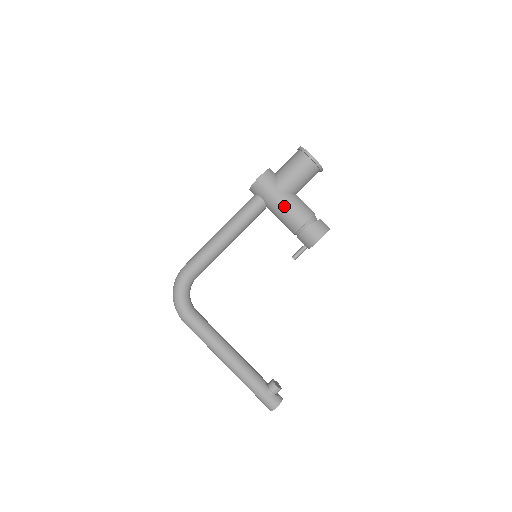
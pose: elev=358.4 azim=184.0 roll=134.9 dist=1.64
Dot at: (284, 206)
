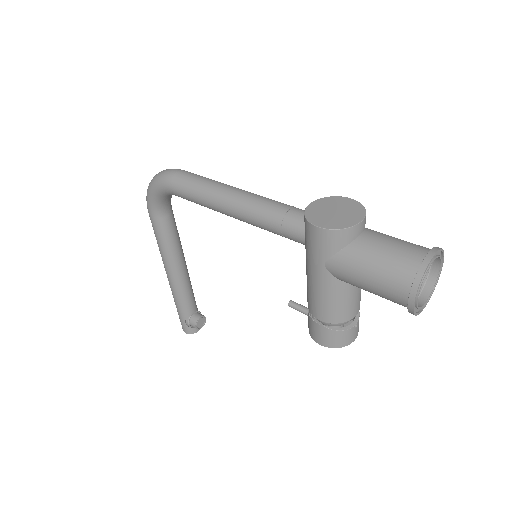
Dot at: (315, 283)
